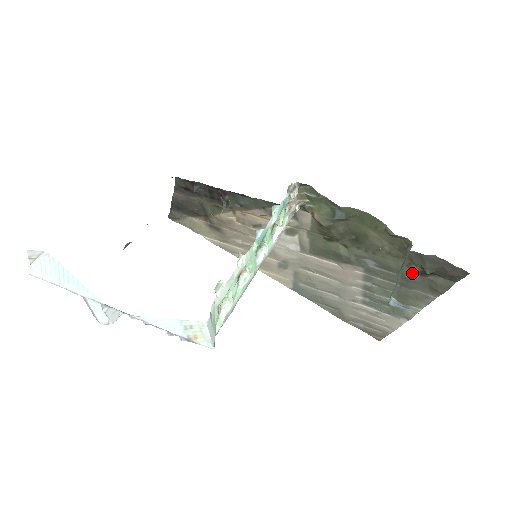
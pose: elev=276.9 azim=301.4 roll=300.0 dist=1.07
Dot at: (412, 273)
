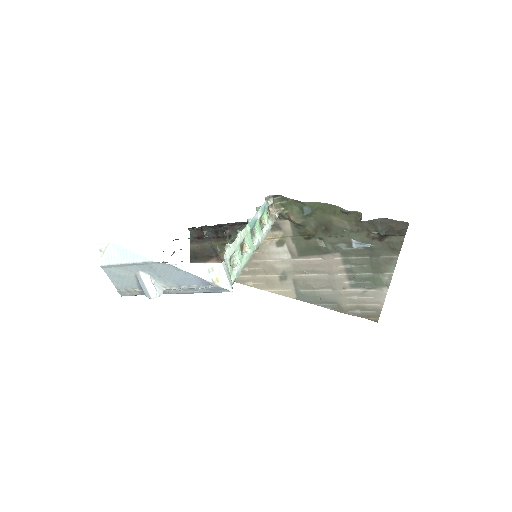
Dot at: (373, 241)
